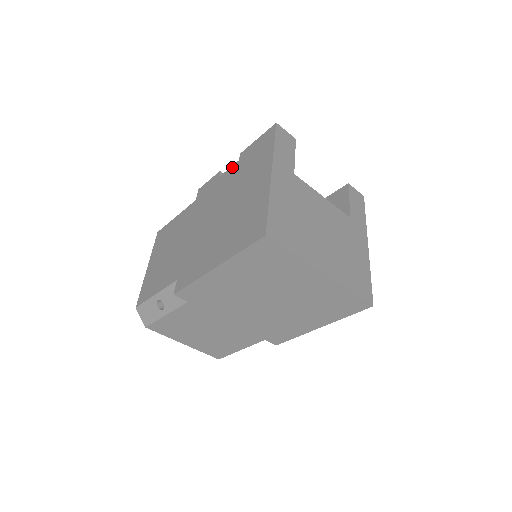
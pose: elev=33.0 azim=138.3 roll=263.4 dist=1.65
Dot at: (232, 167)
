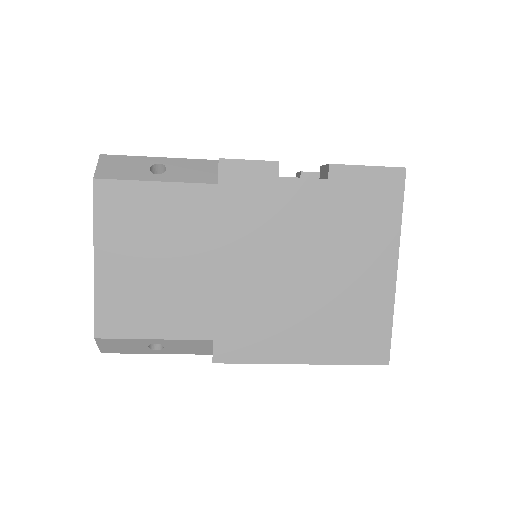
Dot at: (313, 183)
